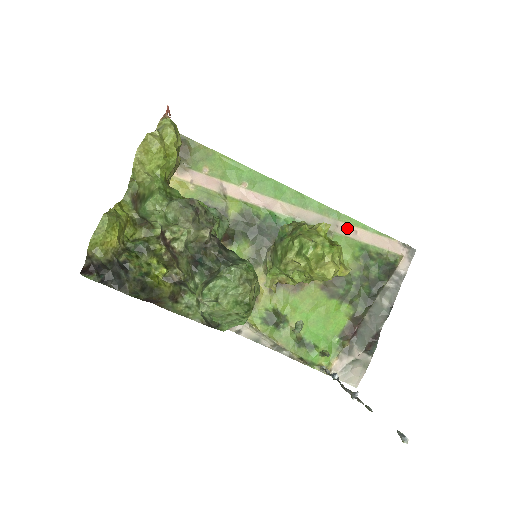
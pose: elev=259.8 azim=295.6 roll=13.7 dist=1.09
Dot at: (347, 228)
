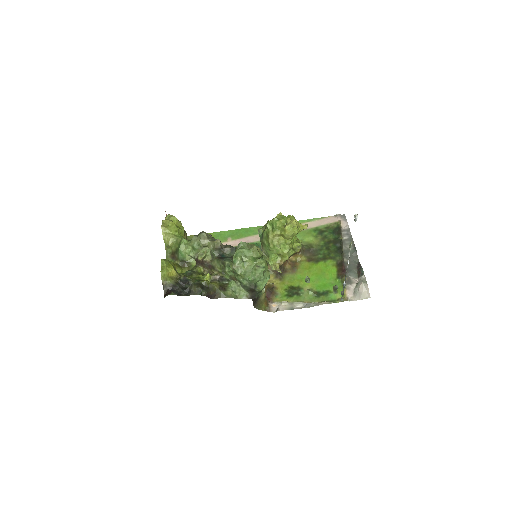
Dot at: occluded
